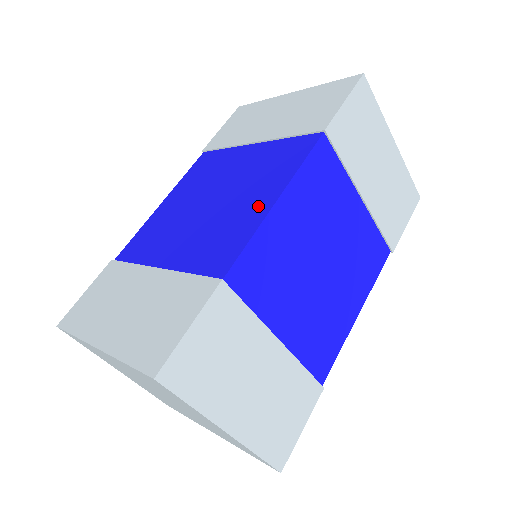
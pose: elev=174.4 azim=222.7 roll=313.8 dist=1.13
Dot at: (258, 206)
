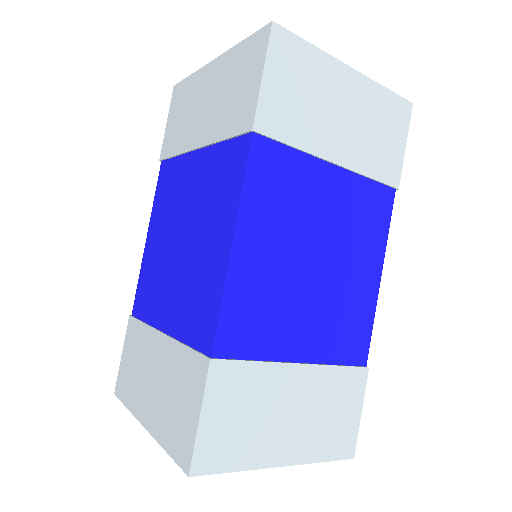
Dot at: (218, 253)
